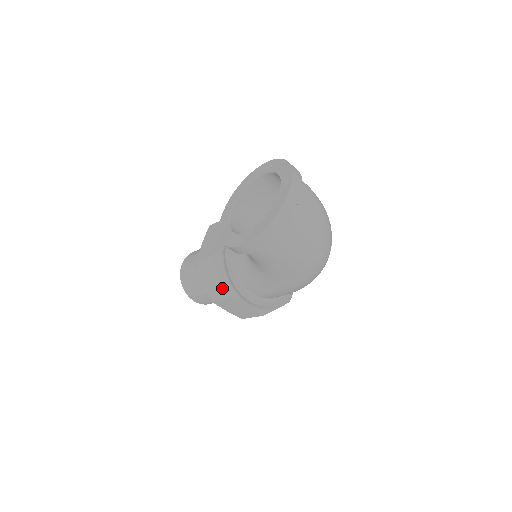
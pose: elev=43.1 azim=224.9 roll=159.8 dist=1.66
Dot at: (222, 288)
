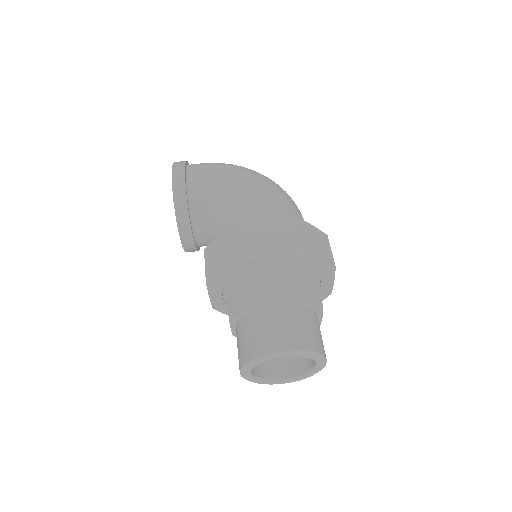
Dot at: (229, 239)
